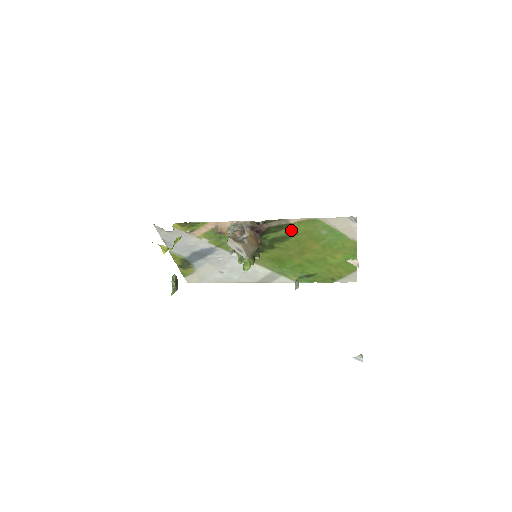
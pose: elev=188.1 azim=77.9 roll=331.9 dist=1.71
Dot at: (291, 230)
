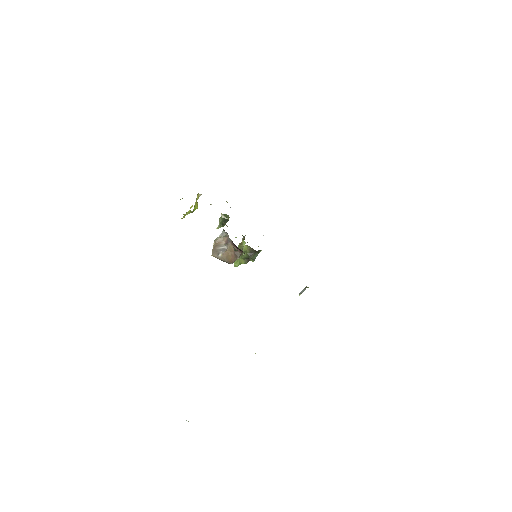
Dot at: occluded
